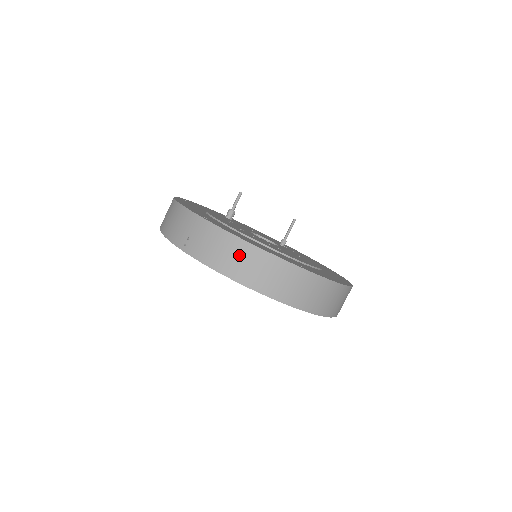
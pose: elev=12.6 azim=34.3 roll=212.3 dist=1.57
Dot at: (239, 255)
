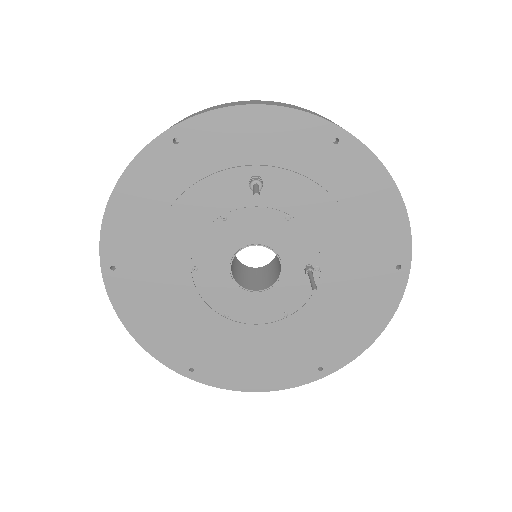
Dot at: occluded
